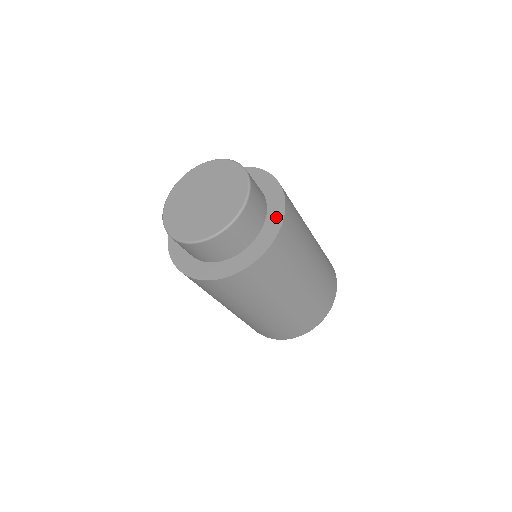
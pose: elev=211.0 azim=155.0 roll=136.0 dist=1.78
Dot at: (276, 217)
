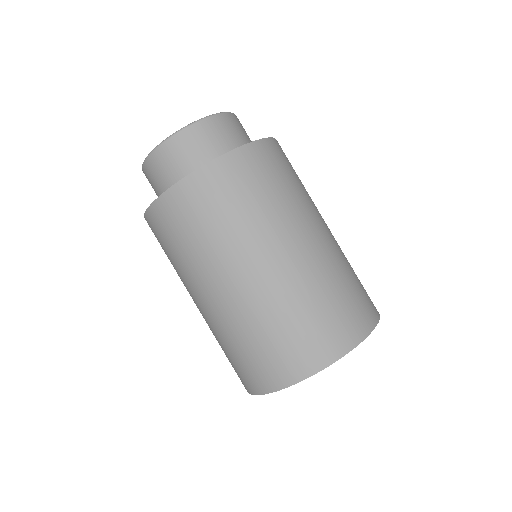
Dot at: occluded
